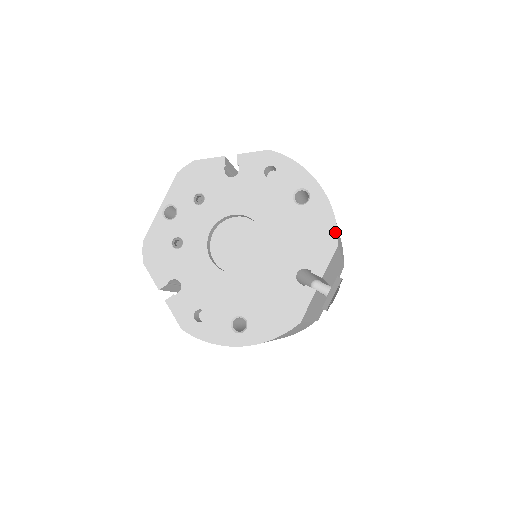
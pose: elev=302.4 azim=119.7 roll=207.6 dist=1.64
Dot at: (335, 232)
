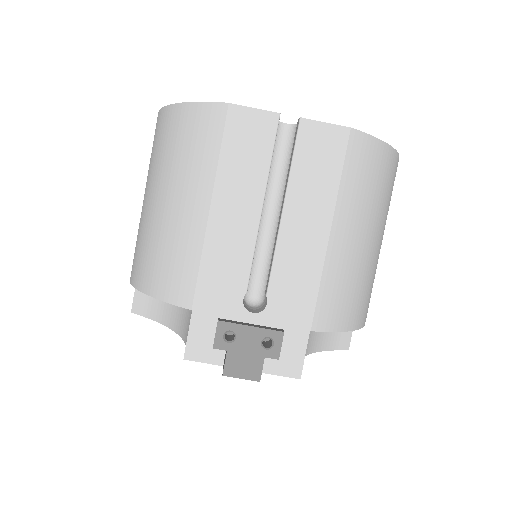
Dot at: (363, 133)
